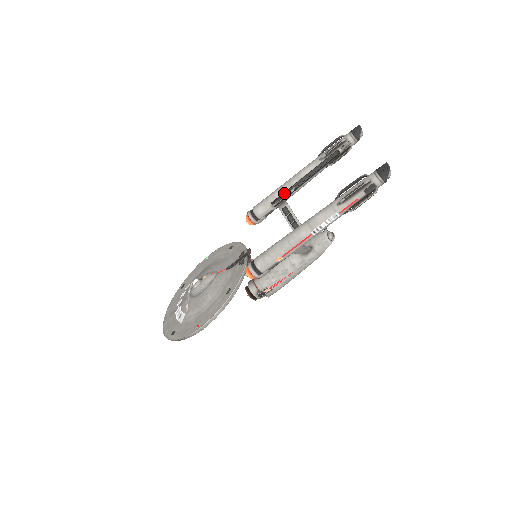
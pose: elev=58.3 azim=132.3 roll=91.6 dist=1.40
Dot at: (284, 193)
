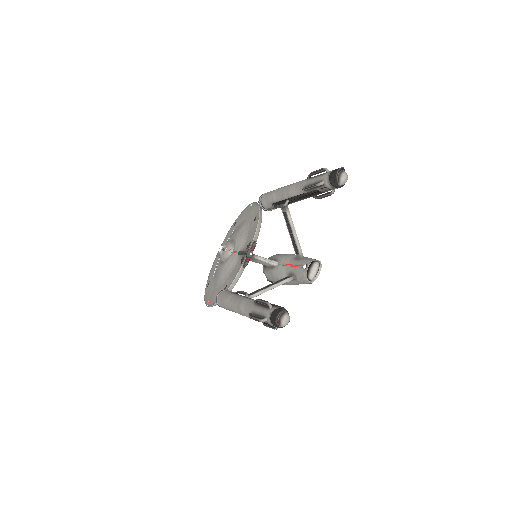
Dot at: (280, 201)
